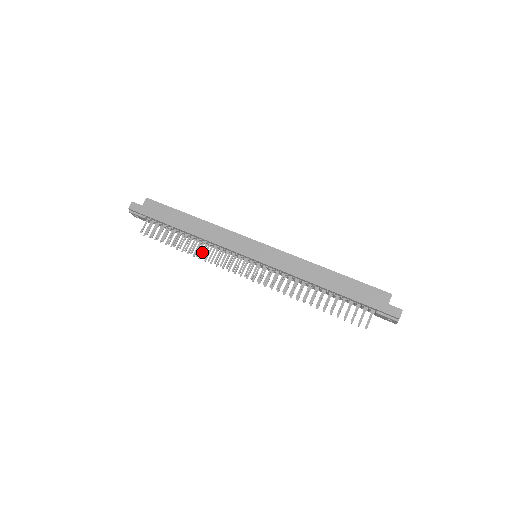
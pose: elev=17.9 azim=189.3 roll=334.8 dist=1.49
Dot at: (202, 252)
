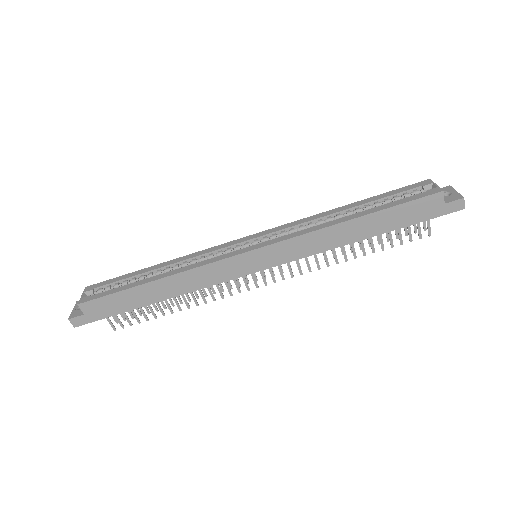
Dot at: (194, 292)
